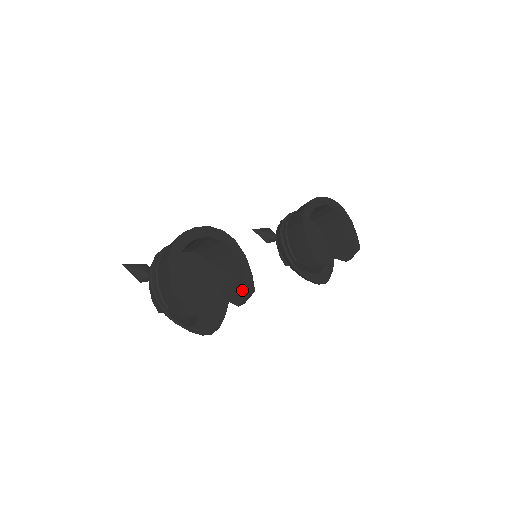
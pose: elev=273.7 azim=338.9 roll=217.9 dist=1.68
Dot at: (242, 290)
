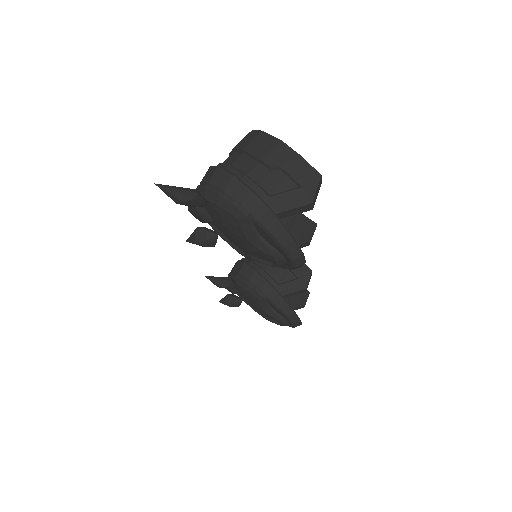
Dot at: (304, 226)
